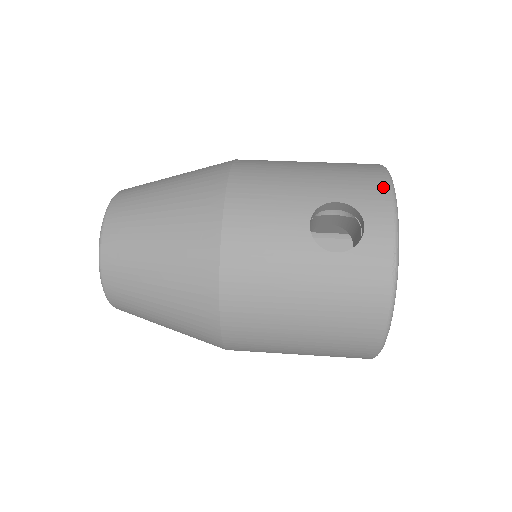
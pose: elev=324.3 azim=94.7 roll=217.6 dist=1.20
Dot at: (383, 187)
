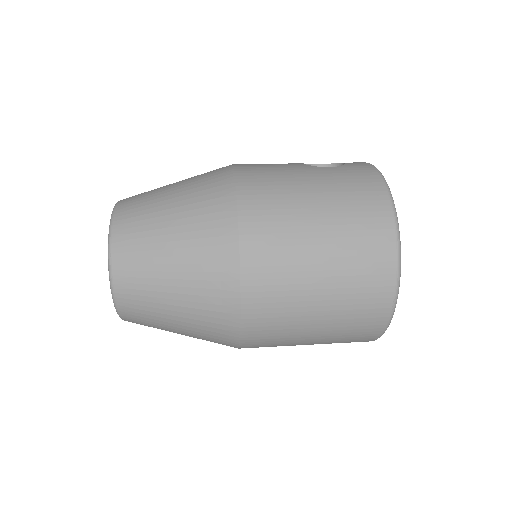
Dot at: occluded
